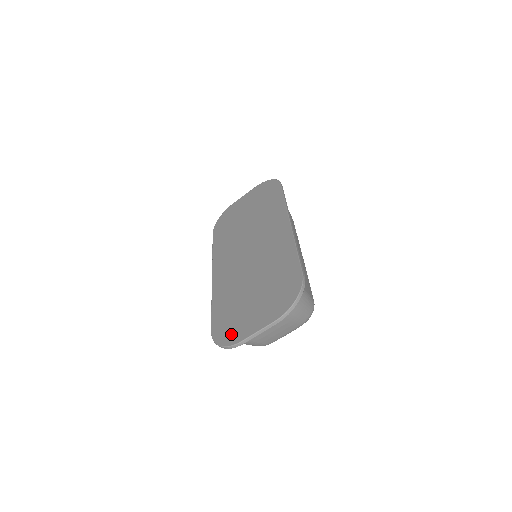
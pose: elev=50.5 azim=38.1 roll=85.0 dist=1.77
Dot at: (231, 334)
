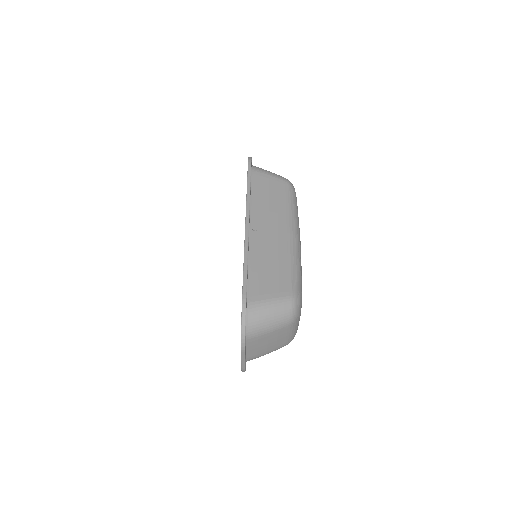
Dot at: occluded
